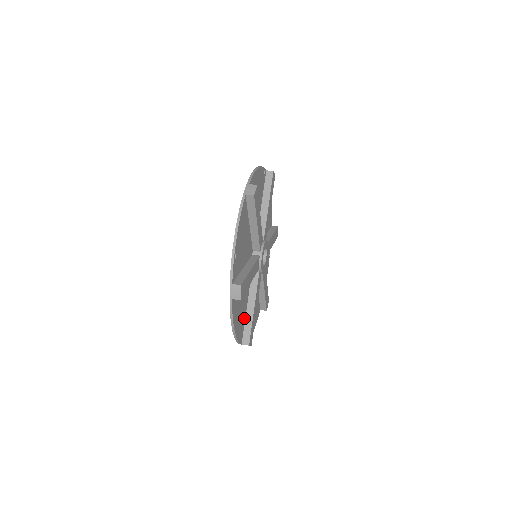
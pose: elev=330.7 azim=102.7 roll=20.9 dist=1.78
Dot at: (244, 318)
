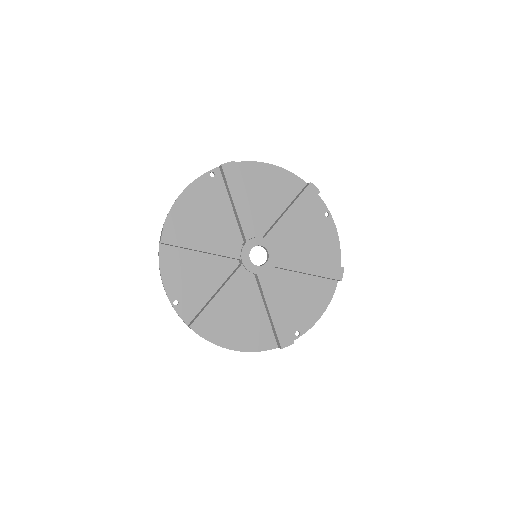
Dot at: (266, 324)
